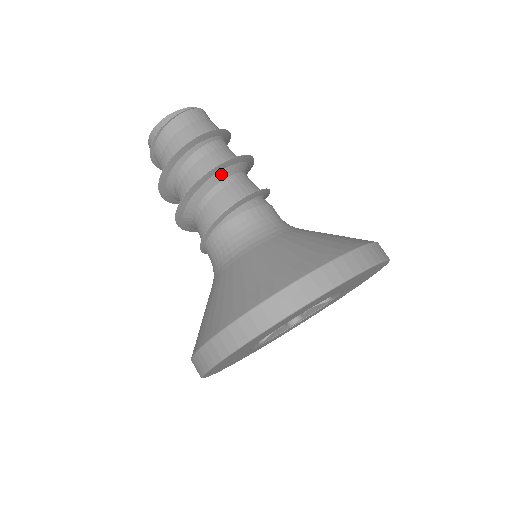
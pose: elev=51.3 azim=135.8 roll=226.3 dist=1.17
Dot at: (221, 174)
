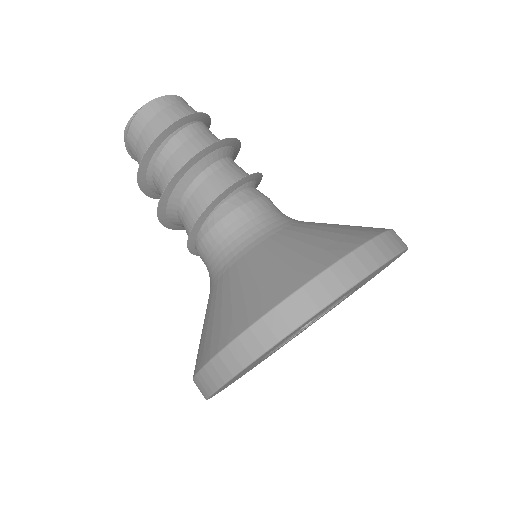
Dot at: (173, 200)
